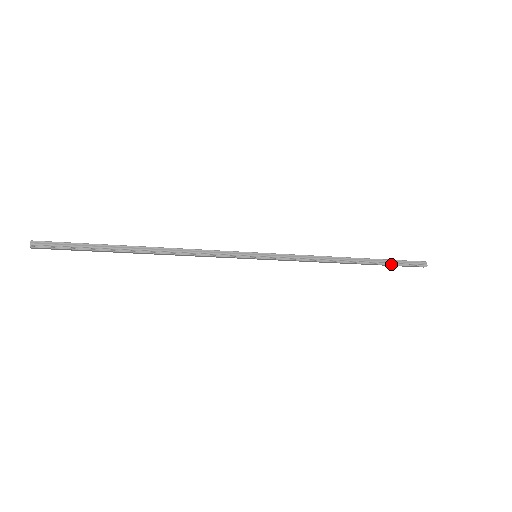
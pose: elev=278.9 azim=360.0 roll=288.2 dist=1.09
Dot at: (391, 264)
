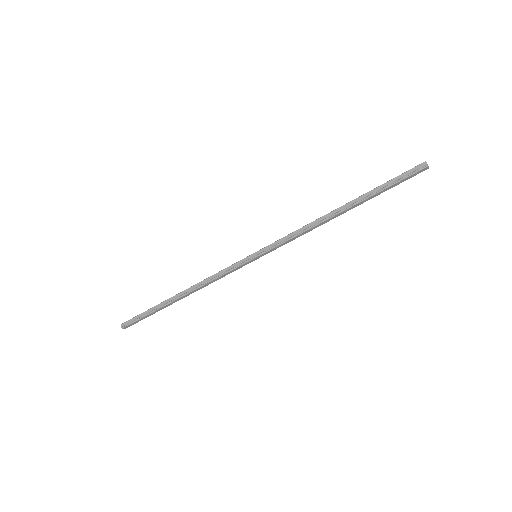
Dot at: (383, 189)
